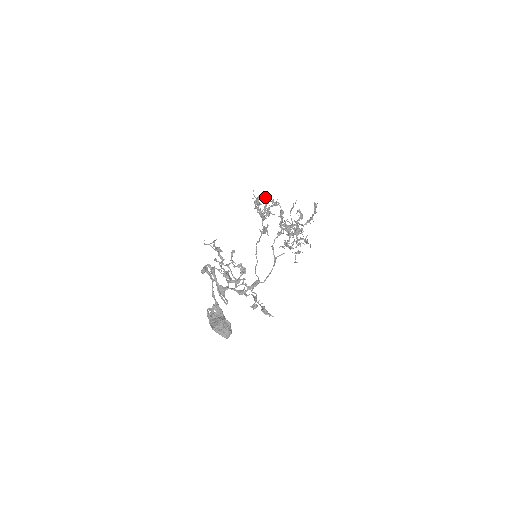
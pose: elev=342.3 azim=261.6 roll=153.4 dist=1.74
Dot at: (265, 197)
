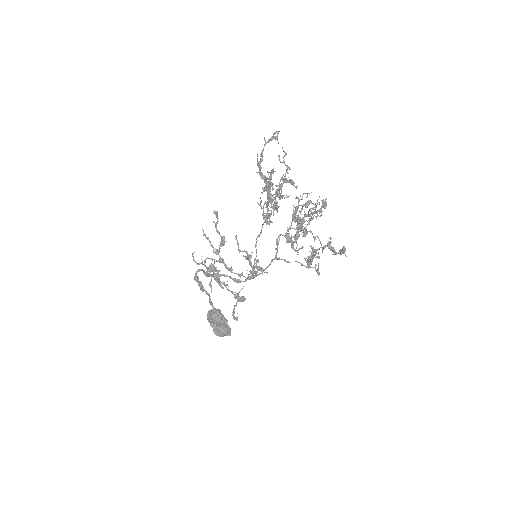
Dot at: (277, 138)
